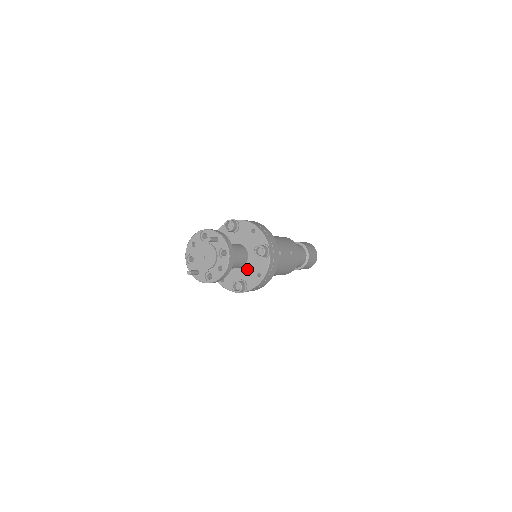
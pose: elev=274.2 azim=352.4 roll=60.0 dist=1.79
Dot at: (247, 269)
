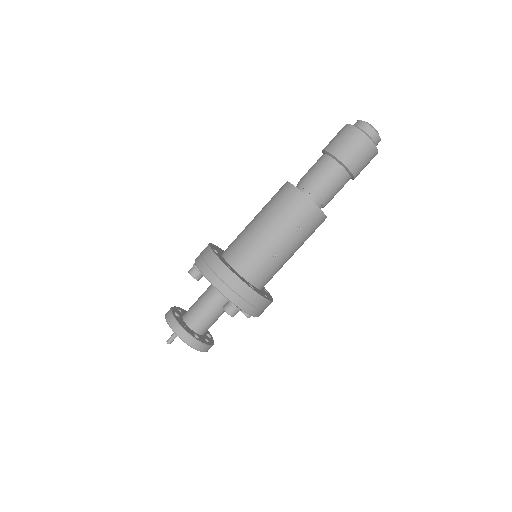
Dot at: occluded
